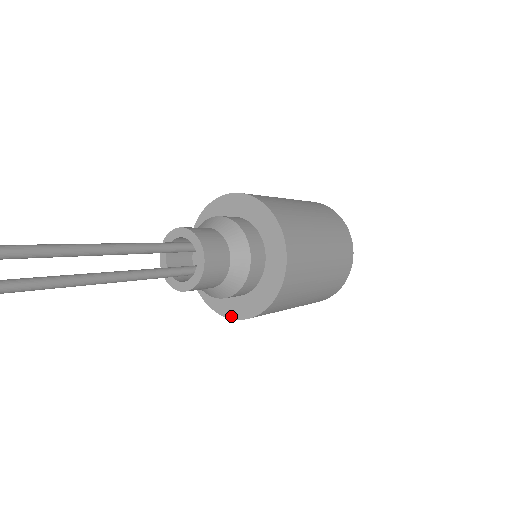
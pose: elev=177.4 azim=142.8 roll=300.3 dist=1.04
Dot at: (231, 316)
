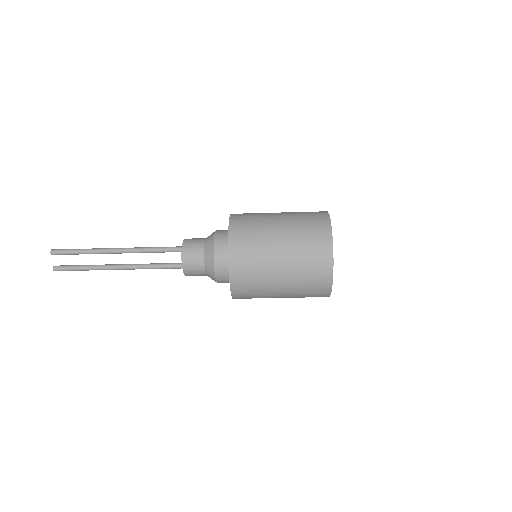
Dot at: occluded
